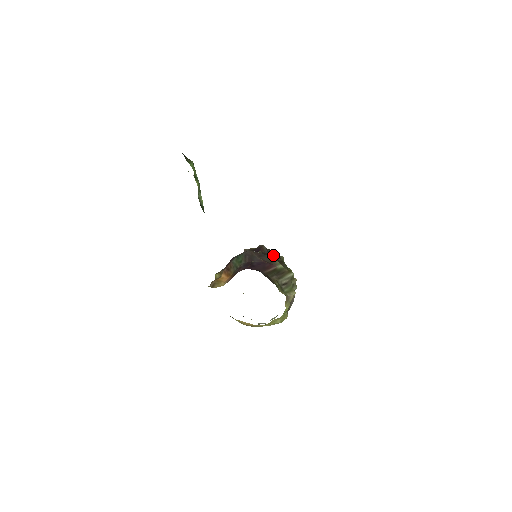
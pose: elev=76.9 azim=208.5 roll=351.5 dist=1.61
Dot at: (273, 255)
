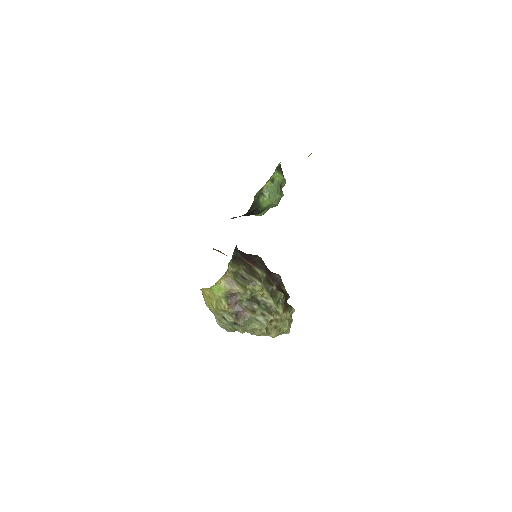
Dot at: (279, 287)
